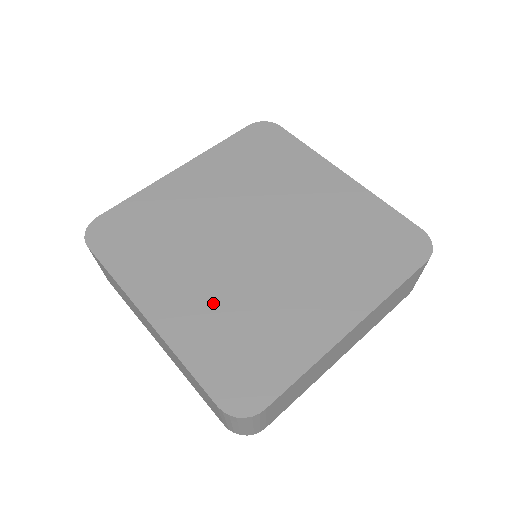
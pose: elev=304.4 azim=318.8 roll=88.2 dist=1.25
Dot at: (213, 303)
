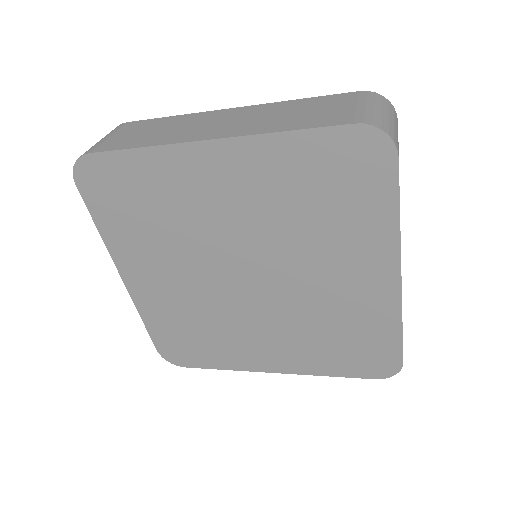
Dot at: occluded
